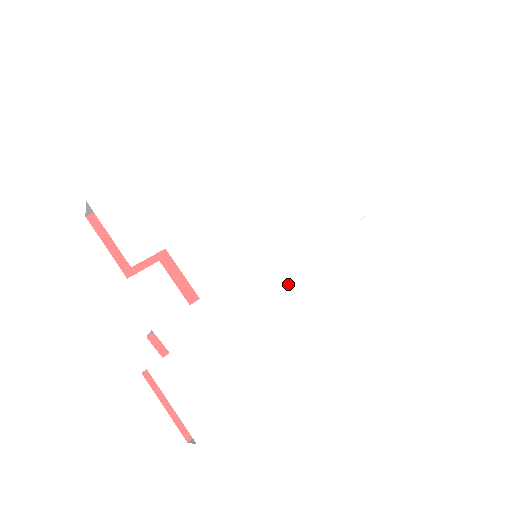
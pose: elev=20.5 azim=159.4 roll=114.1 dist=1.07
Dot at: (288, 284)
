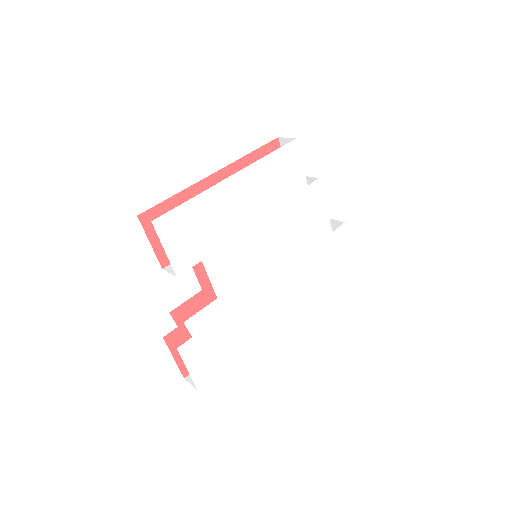
Dot at: (274, 284)
